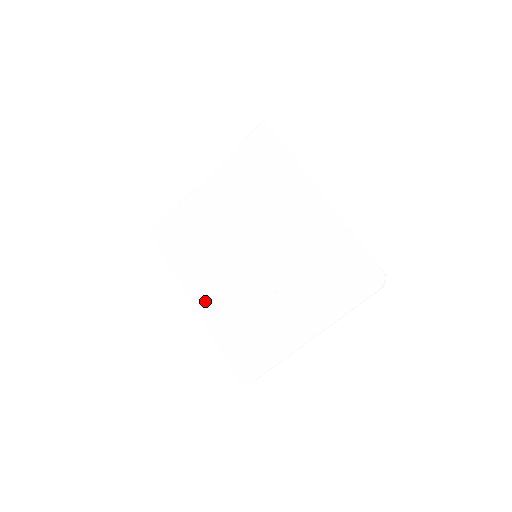
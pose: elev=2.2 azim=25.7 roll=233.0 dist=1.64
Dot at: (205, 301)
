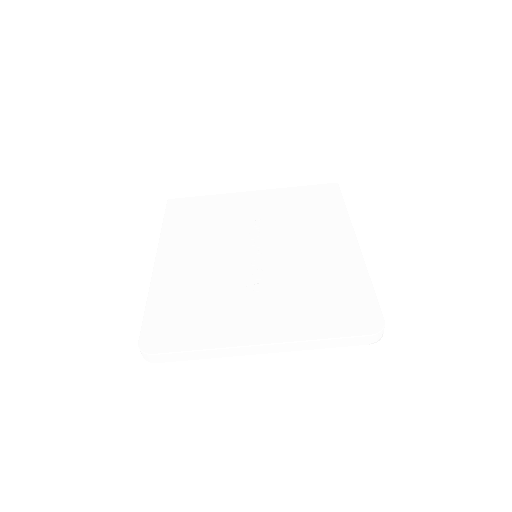
Dot at: (171, 264)
